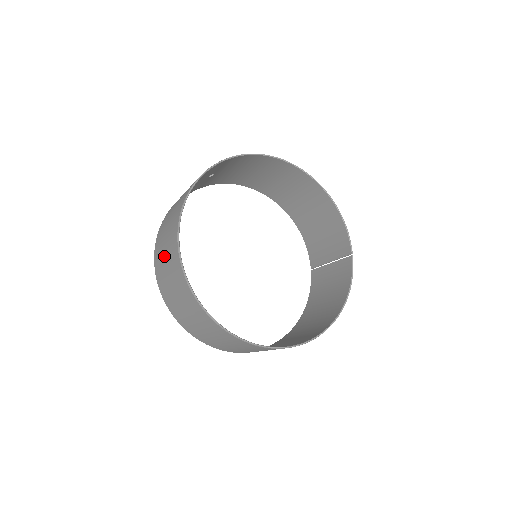
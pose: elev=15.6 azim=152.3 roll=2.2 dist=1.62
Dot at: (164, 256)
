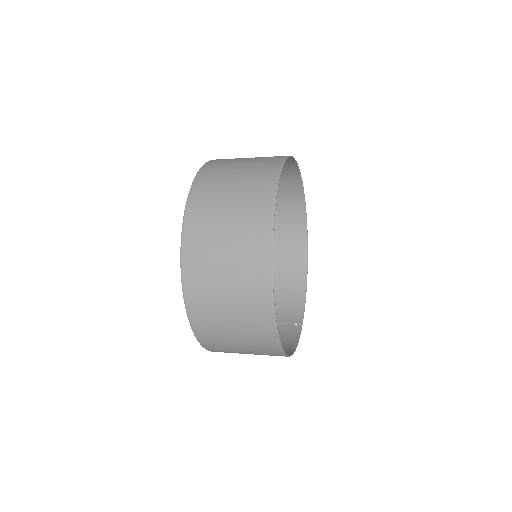
Dot at: (235, 172)
